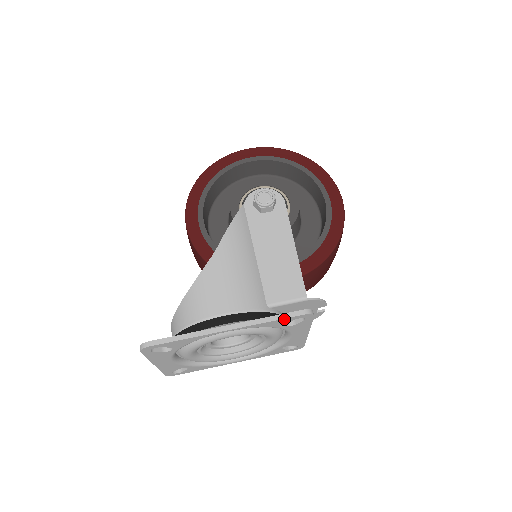
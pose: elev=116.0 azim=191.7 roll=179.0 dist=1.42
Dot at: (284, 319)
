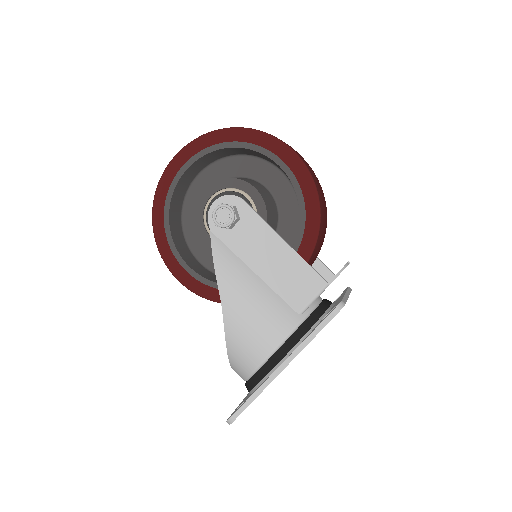
Dot at: occluded
